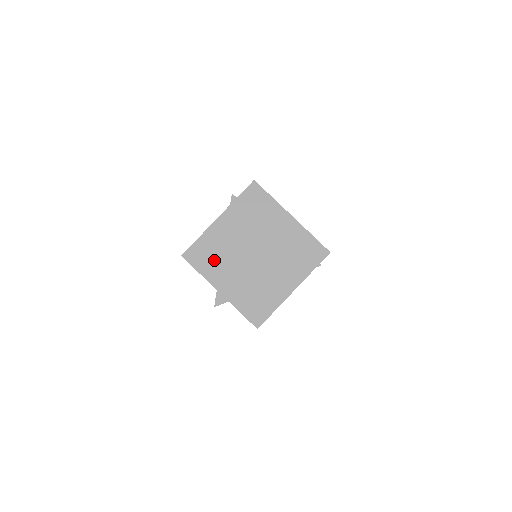
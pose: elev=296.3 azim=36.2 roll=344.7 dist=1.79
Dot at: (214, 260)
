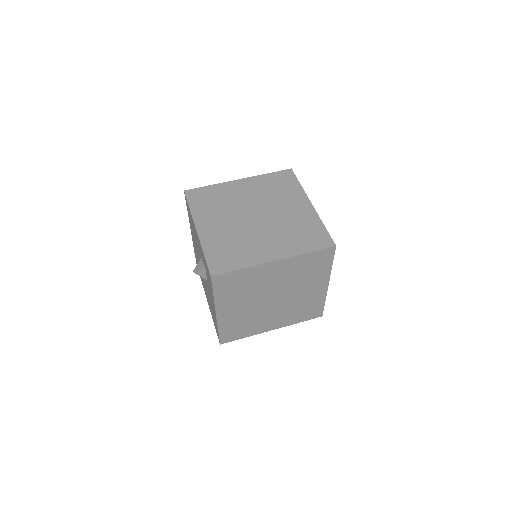
Dot at: (246, 327)
